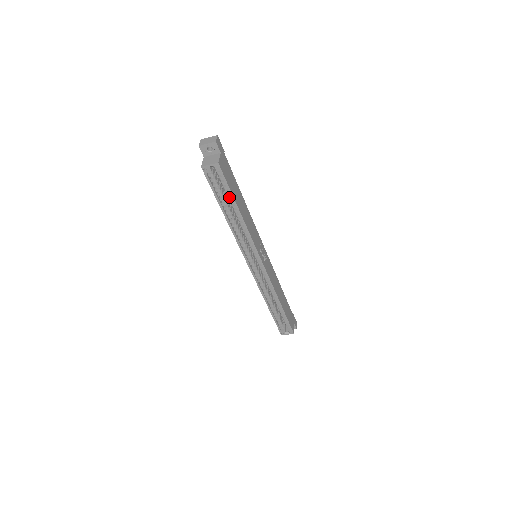
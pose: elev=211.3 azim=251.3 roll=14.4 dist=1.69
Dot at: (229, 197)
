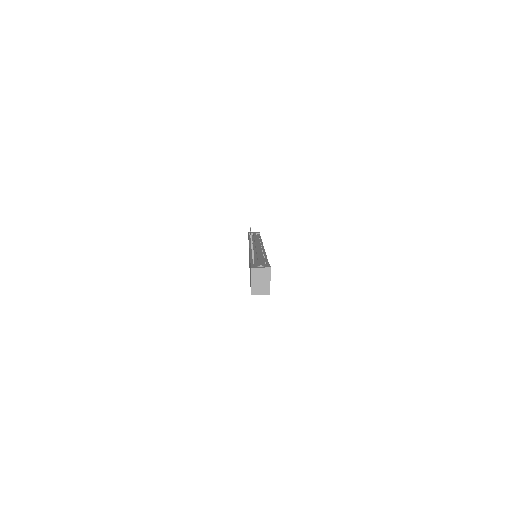
Dot at: occluded
